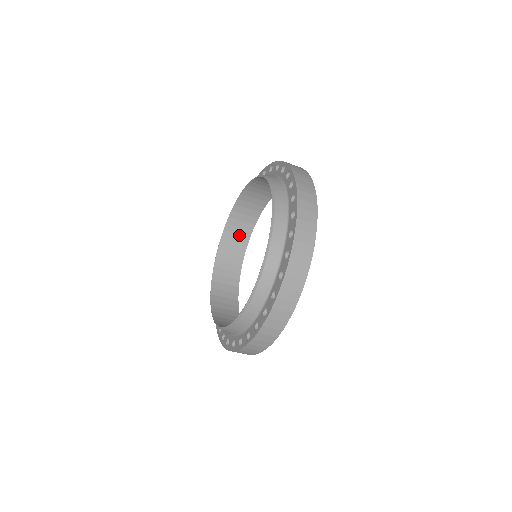
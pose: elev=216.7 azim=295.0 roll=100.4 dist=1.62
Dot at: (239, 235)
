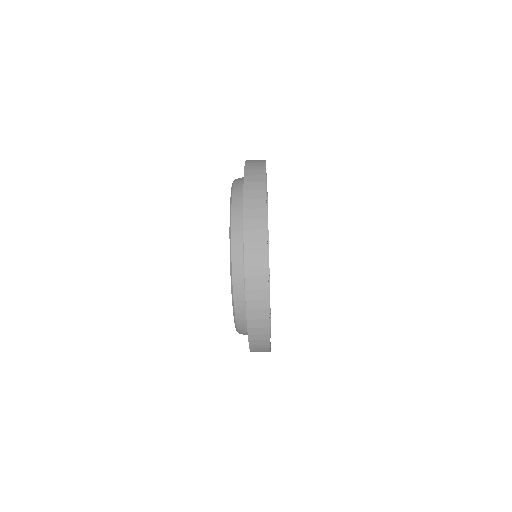
Dot at: occluded
